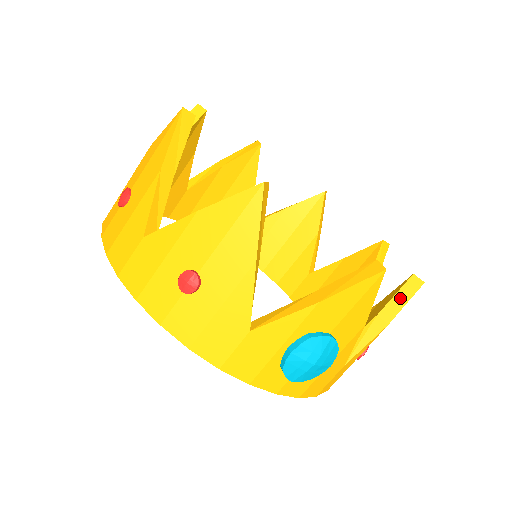
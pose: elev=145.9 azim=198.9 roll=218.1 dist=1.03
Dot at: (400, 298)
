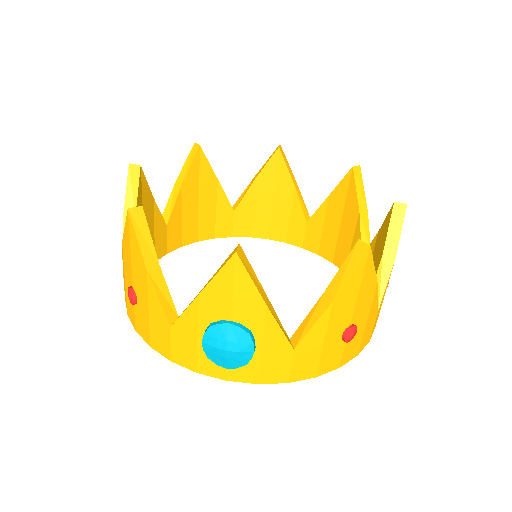
Dot at: (345, 270)
